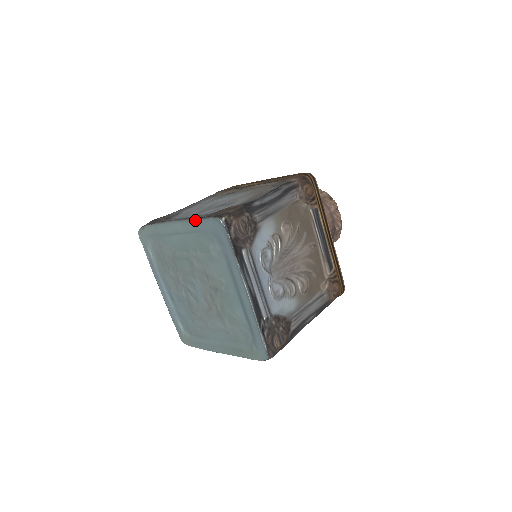
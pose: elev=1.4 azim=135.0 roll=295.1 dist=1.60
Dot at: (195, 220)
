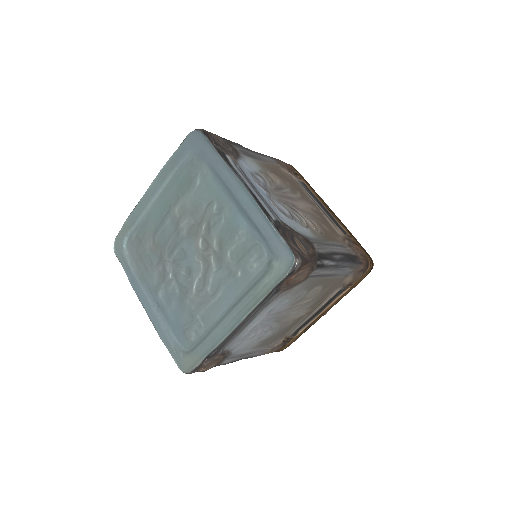
Dot at: (170, 158)
